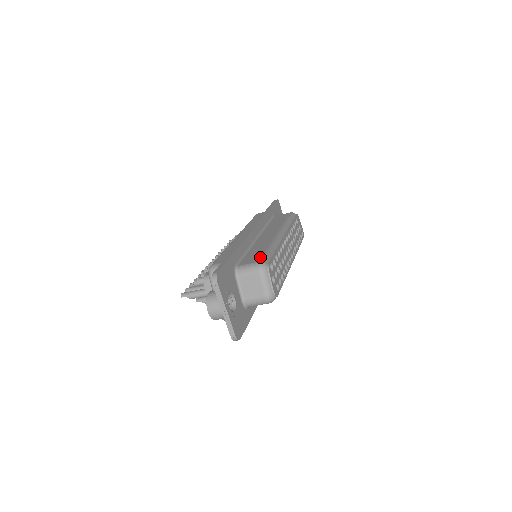
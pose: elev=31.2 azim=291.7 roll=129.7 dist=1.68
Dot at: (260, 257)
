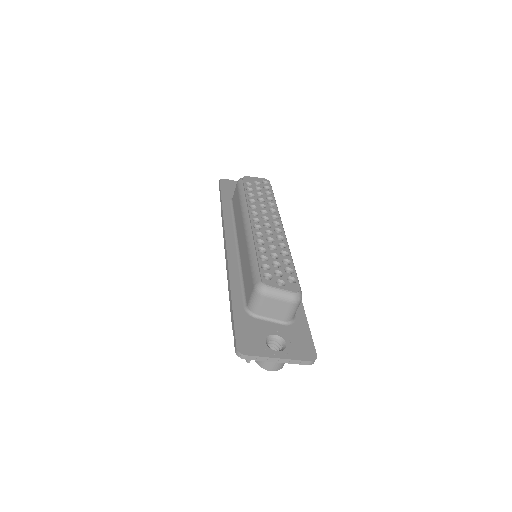
Dot at: (251, 280)
